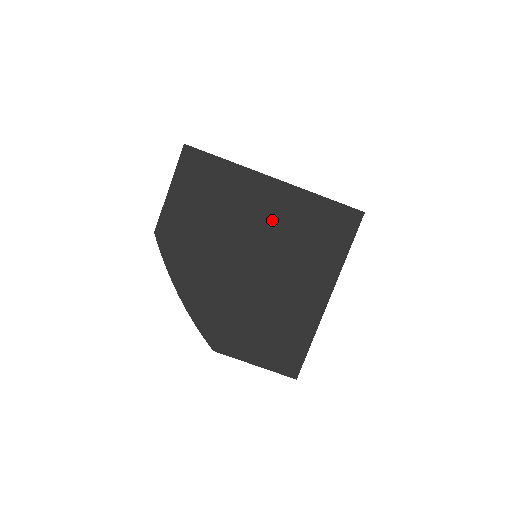
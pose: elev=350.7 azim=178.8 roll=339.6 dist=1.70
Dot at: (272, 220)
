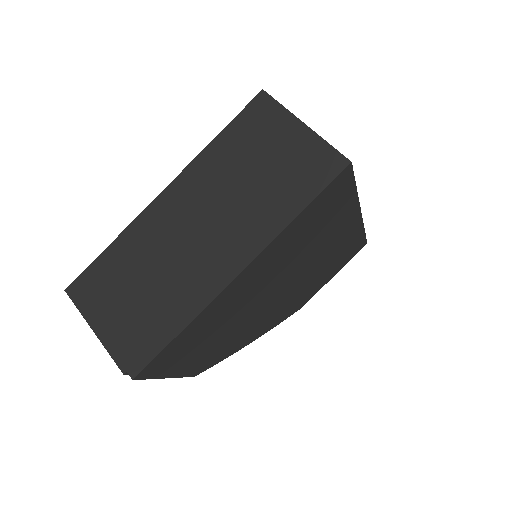
Dot at: (269, 274)
